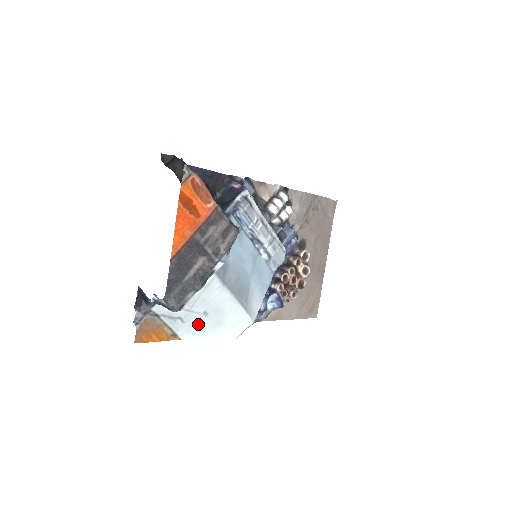
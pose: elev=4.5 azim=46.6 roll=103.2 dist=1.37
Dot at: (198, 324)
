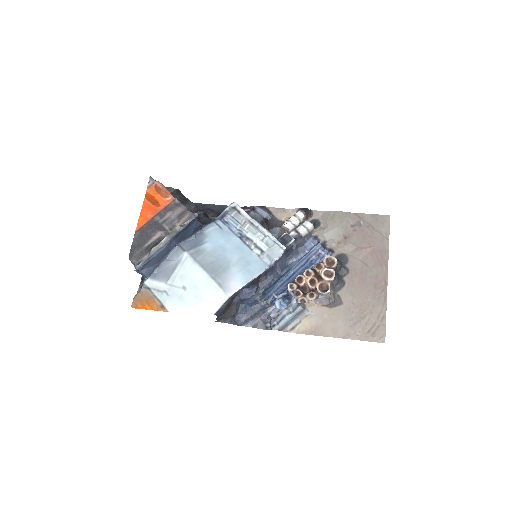
Dot at: (180, 298)
